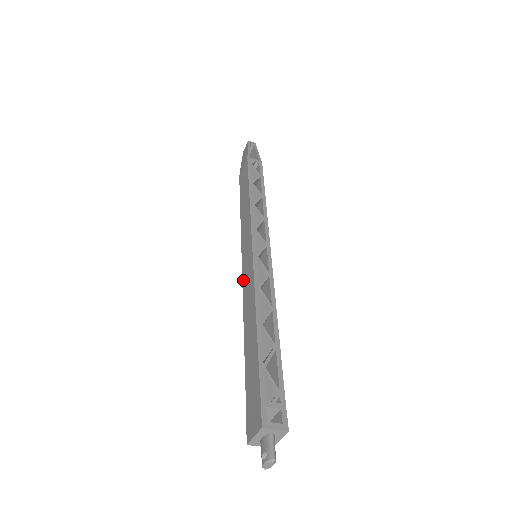
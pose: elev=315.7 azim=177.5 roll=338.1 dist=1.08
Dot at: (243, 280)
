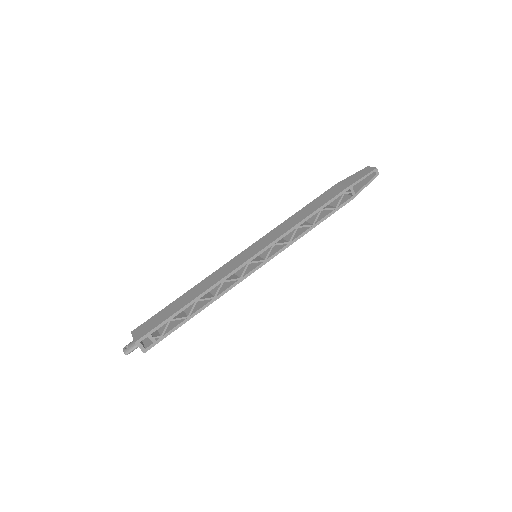
Dot at: (233, 259)
